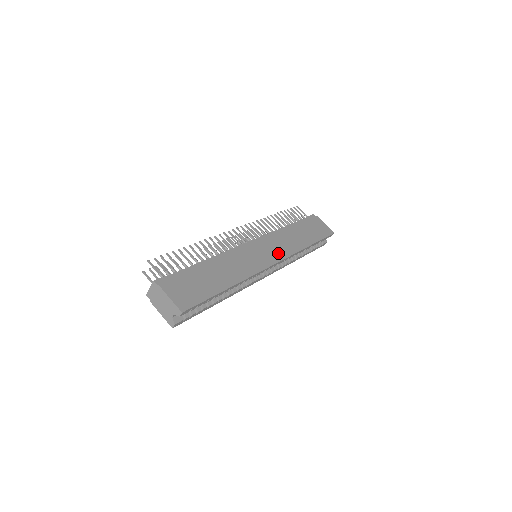
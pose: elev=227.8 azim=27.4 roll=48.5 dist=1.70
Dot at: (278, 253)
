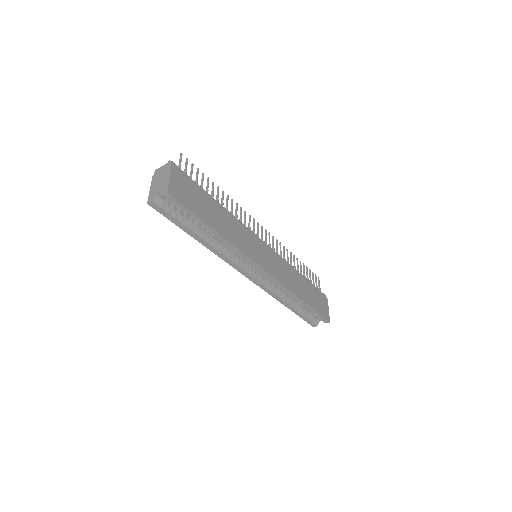
Dot at: (275, 270)
